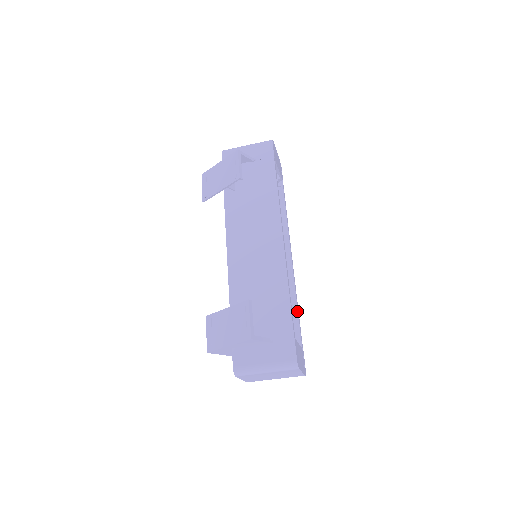
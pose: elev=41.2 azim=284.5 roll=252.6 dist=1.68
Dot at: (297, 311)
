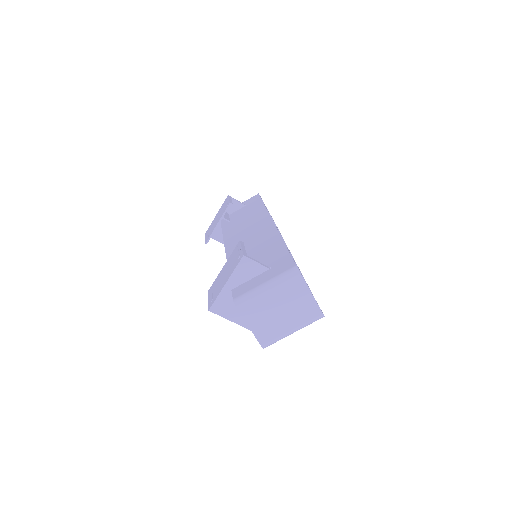
Dot at: occluded
